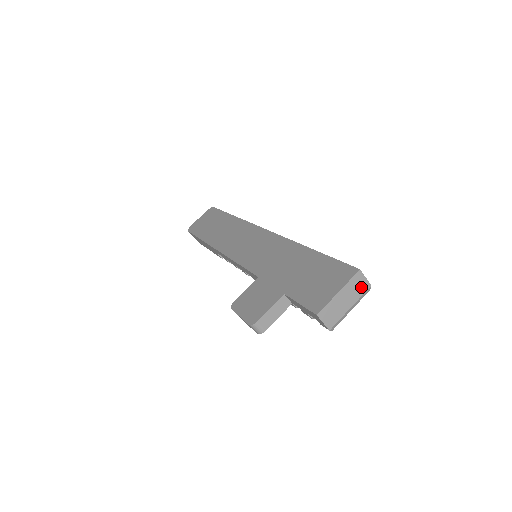
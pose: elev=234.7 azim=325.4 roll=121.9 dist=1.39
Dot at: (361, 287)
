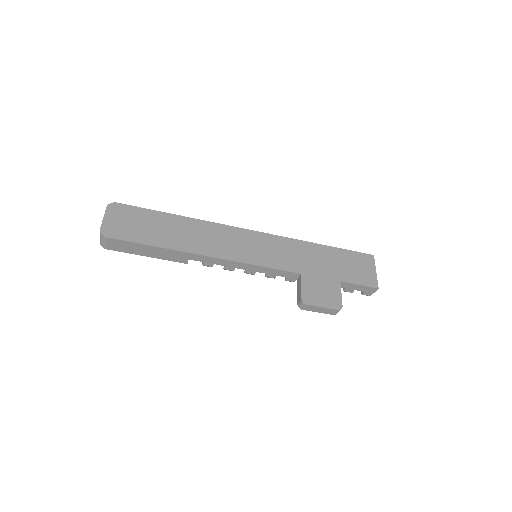
Dot at: occluded
